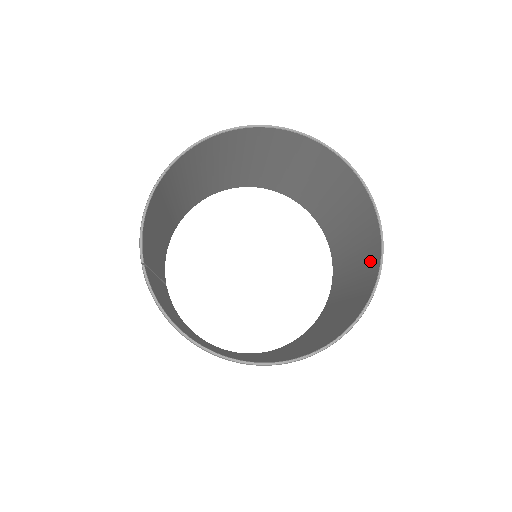
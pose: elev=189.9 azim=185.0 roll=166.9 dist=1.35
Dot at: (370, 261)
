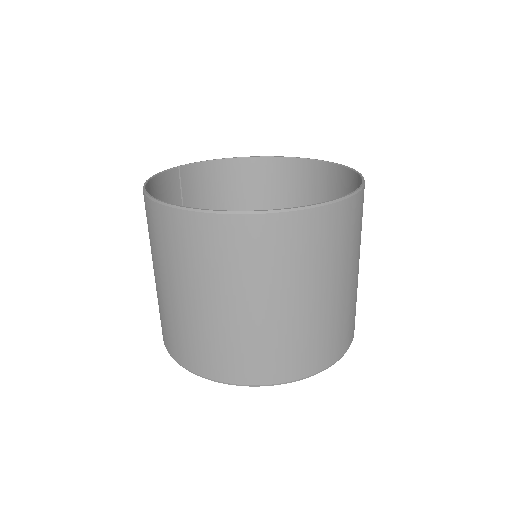
Dot at: (323, 233)
